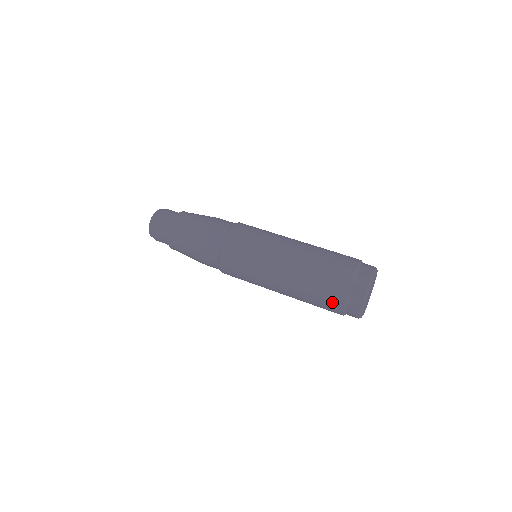
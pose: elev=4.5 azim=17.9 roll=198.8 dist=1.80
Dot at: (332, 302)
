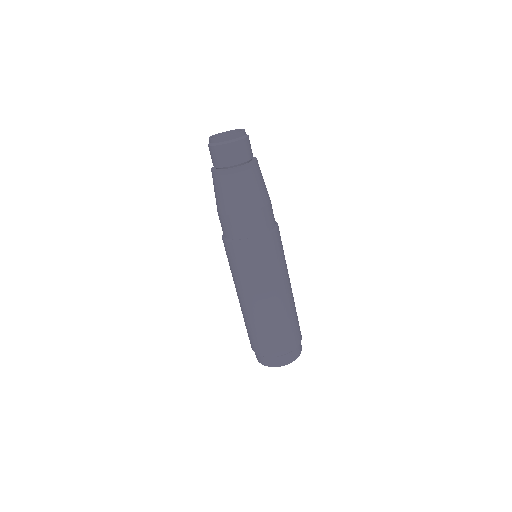
Dot at: (258, 347)
